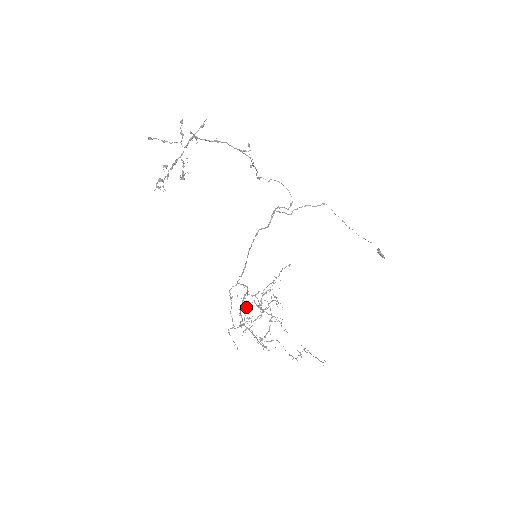
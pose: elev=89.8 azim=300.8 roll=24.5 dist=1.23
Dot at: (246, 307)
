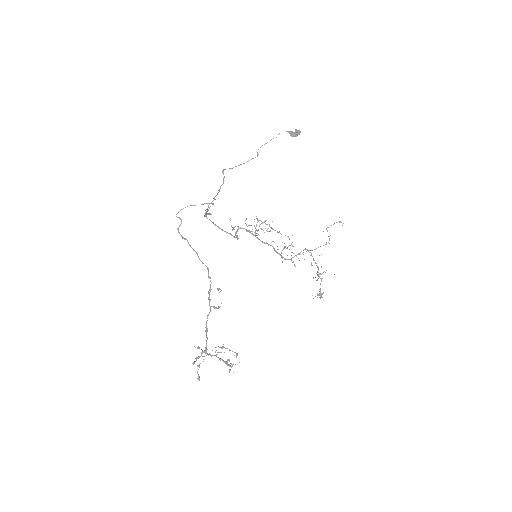
Dot at: (250, 225)
